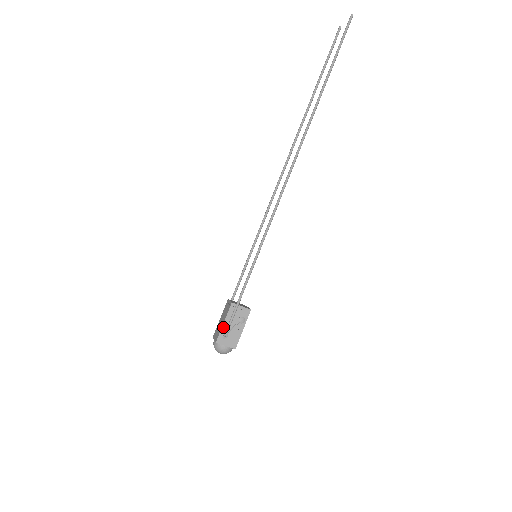
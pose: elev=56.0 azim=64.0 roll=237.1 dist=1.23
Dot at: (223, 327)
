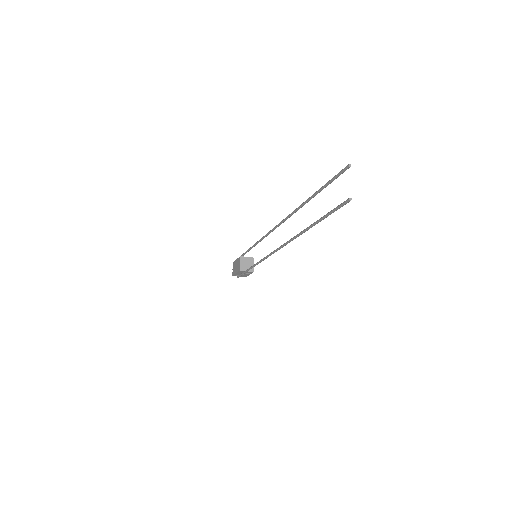
Dot at: (236, 274)
